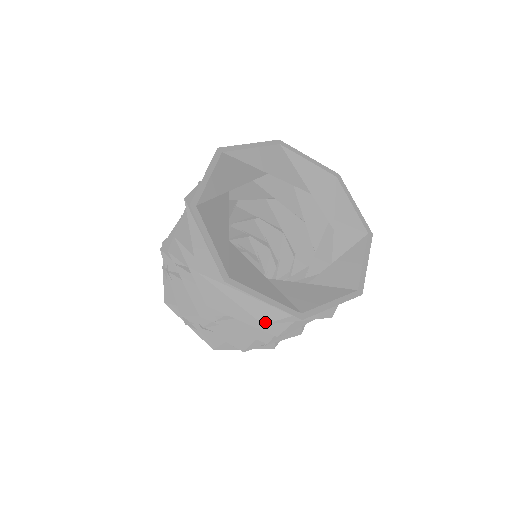
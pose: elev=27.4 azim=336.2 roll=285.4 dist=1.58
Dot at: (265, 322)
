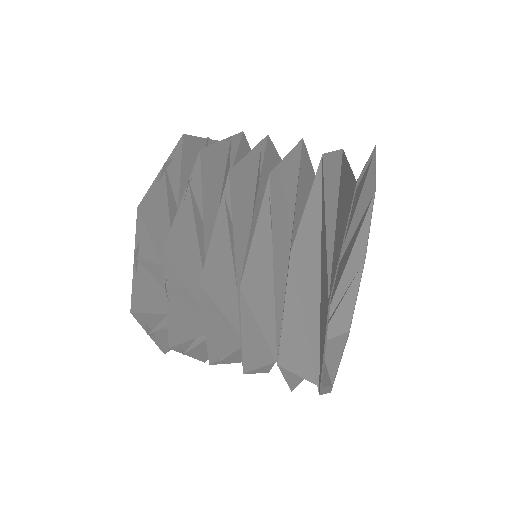
Dot at: occluded
